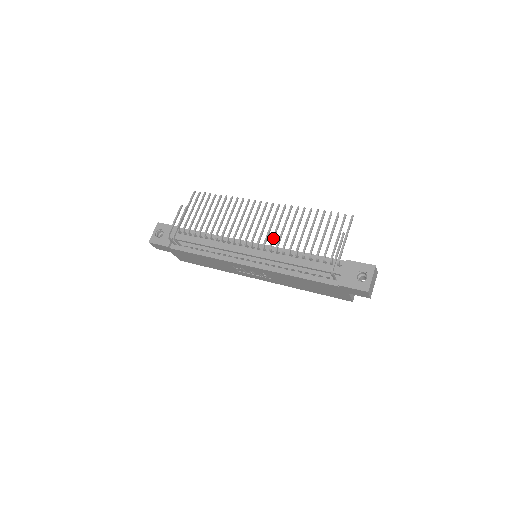
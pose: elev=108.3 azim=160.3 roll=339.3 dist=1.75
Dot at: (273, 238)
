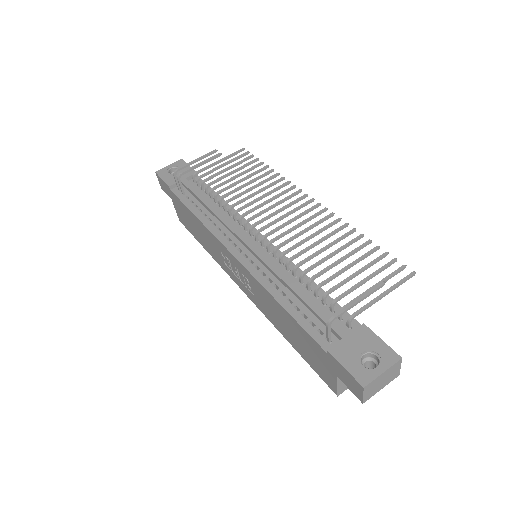
Dot at: (288, 240)
